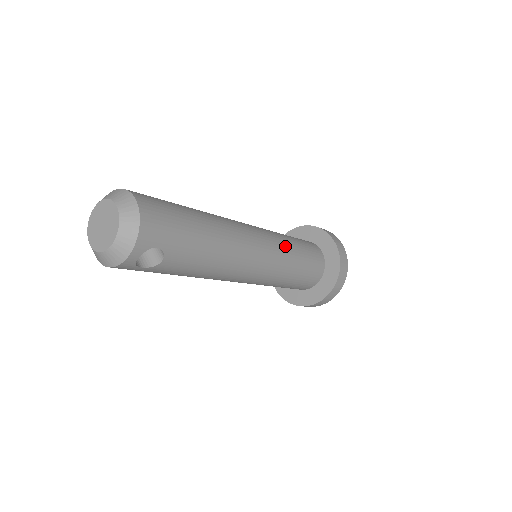
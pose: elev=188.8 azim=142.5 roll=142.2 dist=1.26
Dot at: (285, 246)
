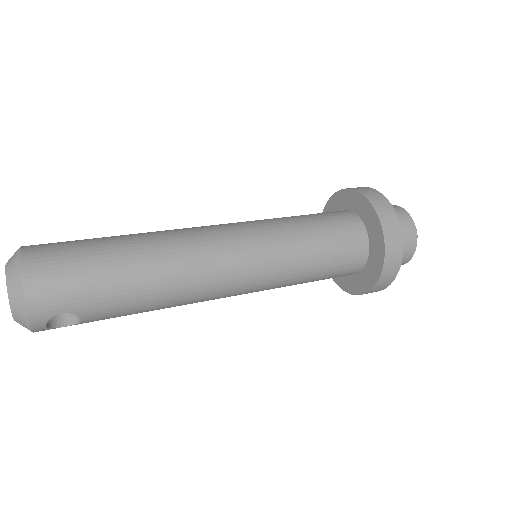
Dot at: (284, 245)
